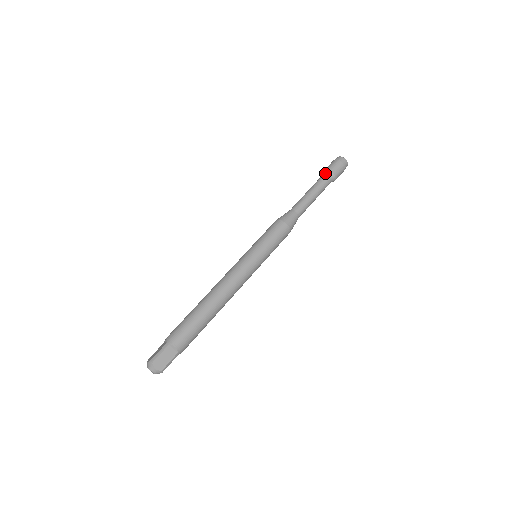
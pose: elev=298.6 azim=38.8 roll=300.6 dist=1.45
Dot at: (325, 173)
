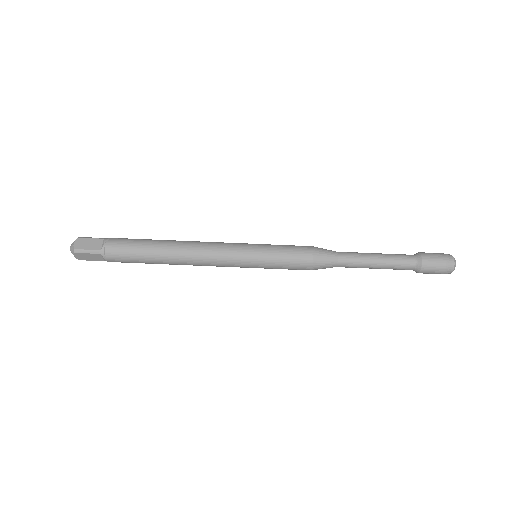
Dot at: (416, 261)
